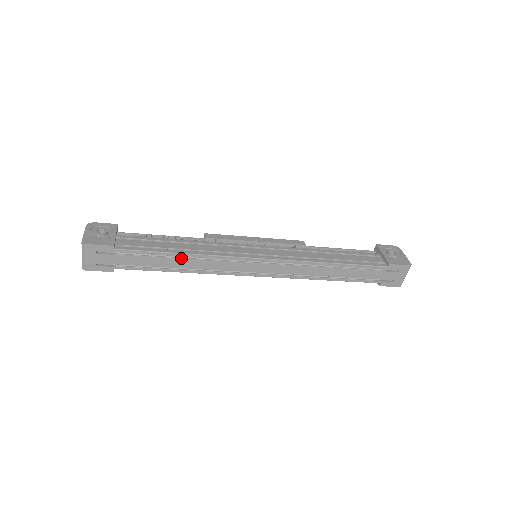
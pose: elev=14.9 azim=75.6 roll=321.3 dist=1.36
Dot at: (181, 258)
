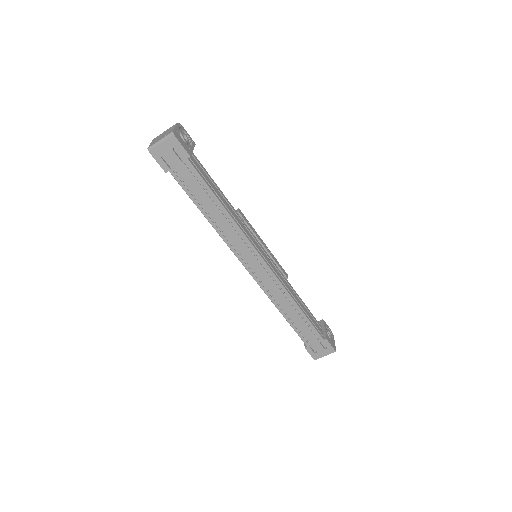
Dot at: (220, 210)
